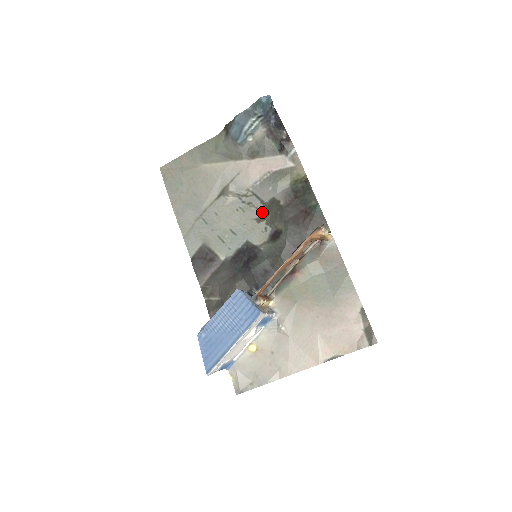
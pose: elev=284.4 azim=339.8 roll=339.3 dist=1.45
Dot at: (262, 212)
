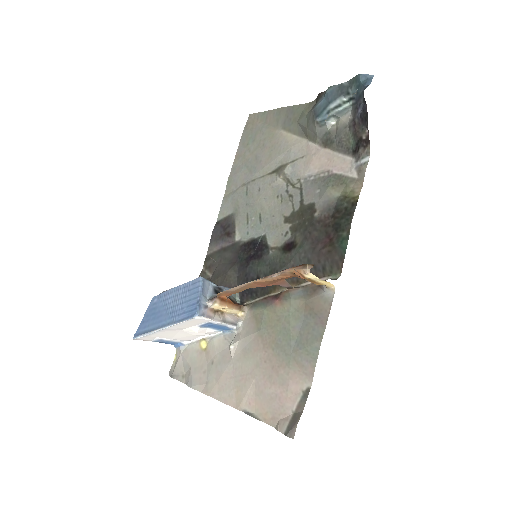
Dot at: (294, 213)
